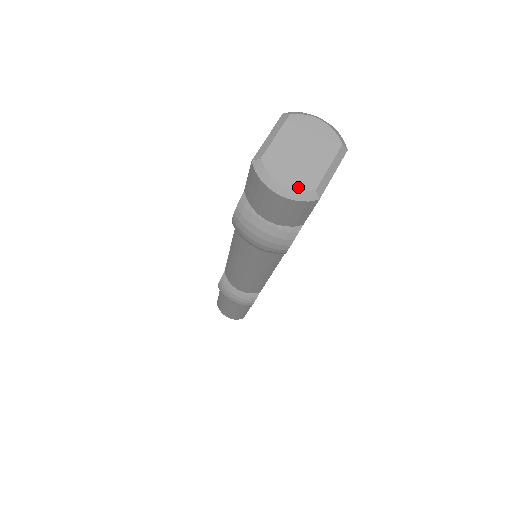
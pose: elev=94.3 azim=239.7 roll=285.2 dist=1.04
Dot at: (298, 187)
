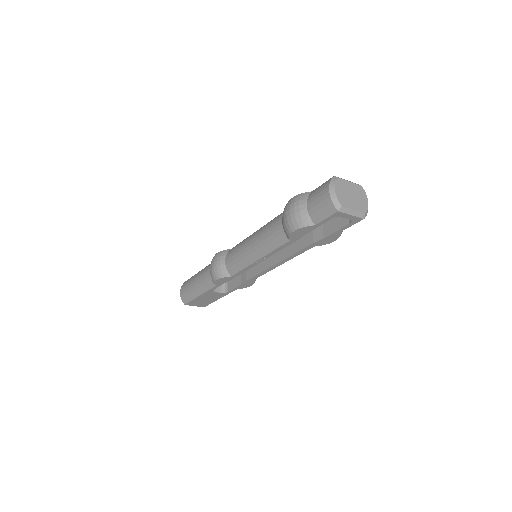
Dot at: (338, 198)
